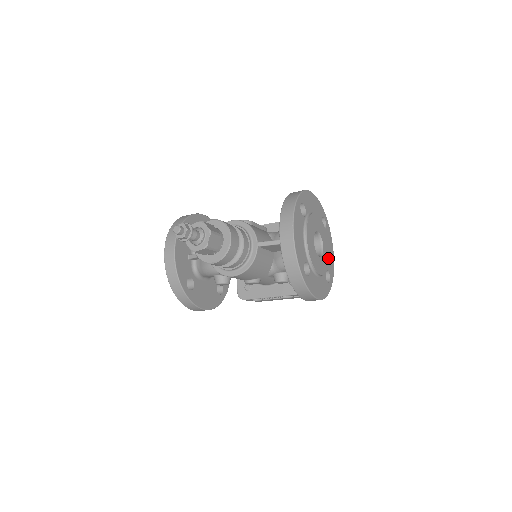
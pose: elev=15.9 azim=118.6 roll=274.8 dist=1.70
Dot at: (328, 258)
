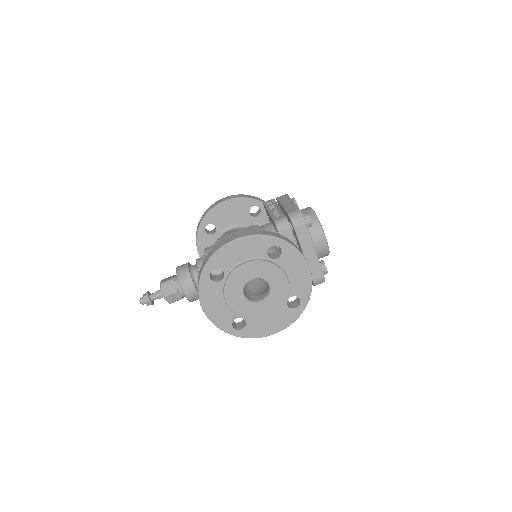
Dot at: (286, 289)
